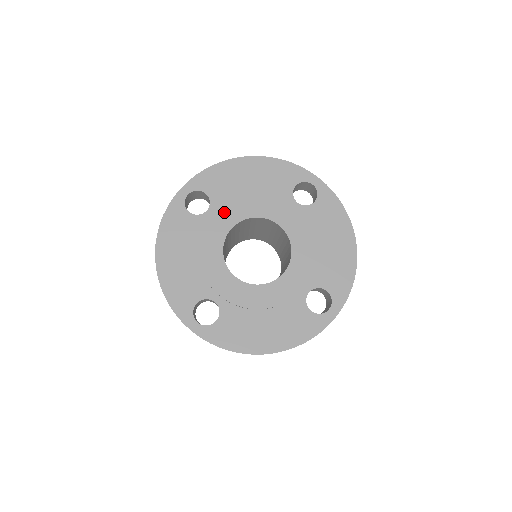
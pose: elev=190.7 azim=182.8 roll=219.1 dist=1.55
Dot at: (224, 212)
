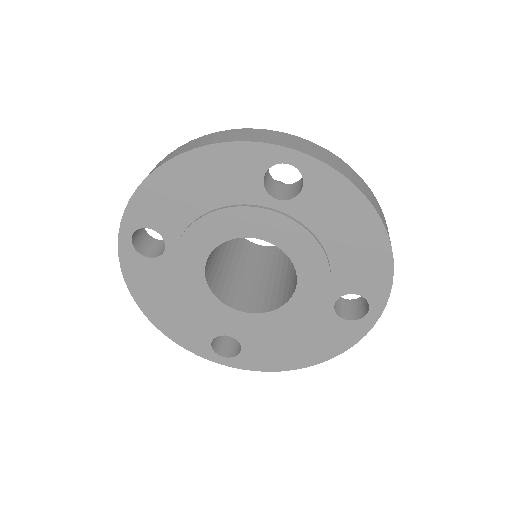
Dot at: (186, 247)
